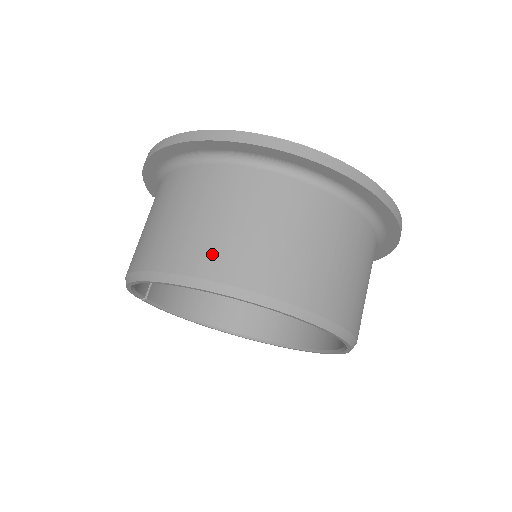
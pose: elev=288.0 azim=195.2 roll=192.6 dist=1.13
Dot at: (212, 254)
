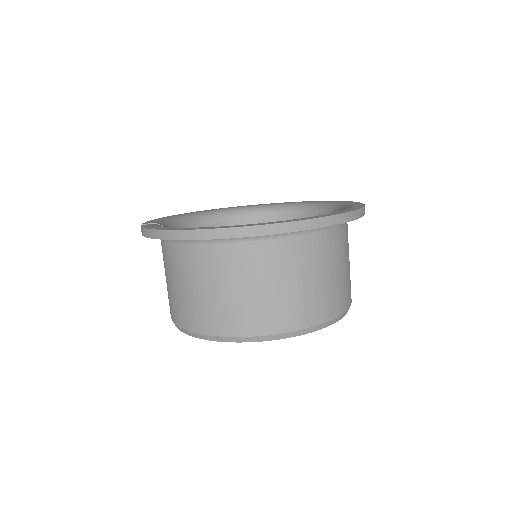
Dot at: (280, 315)
